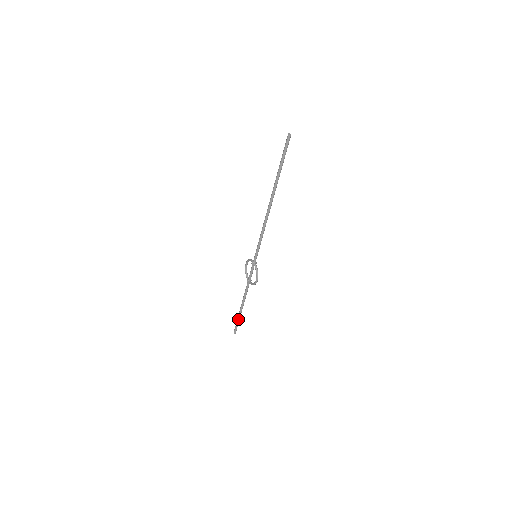
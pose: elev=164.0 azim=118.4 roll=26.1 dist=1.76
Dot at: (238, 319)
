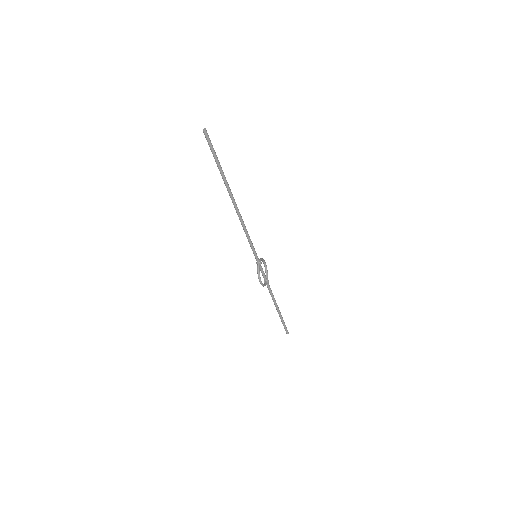
Dot at: (281, 319)
